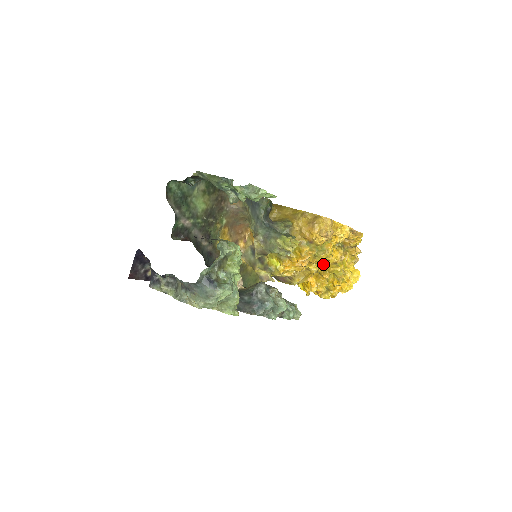
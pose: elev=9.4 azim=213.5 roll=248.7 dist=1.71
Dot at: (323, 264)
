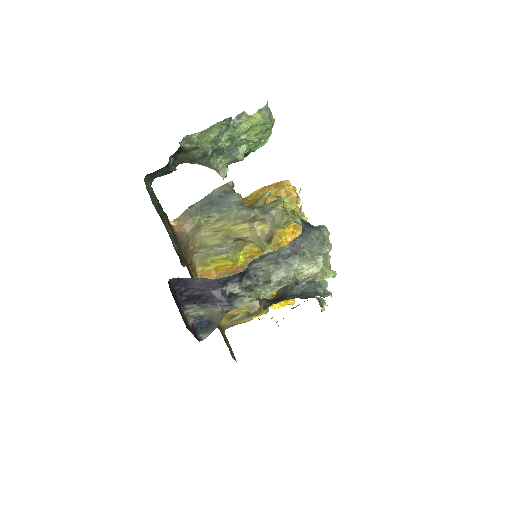
Dot at: occluded
